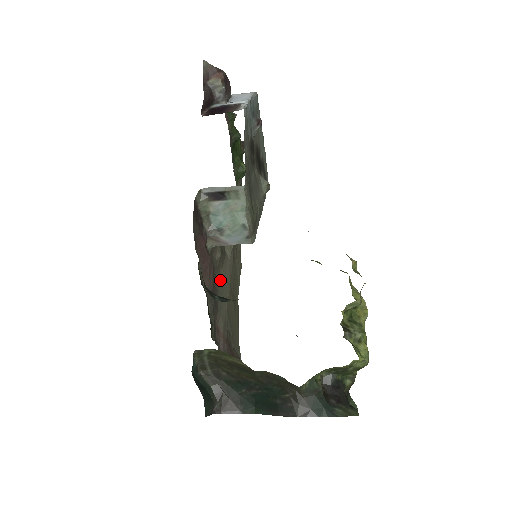
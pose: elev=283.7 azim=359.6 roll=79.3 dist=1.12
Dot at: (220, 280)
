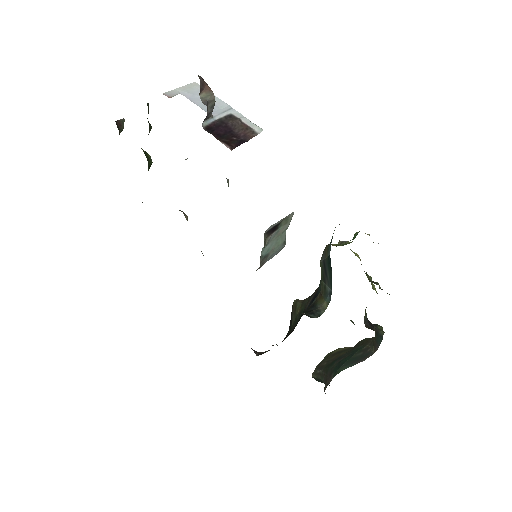
Dot at: occluded
